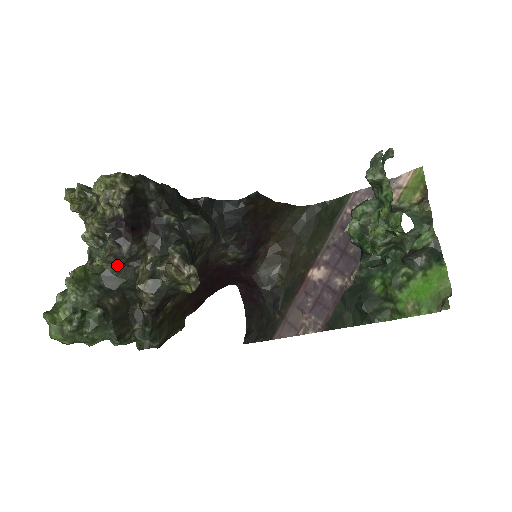
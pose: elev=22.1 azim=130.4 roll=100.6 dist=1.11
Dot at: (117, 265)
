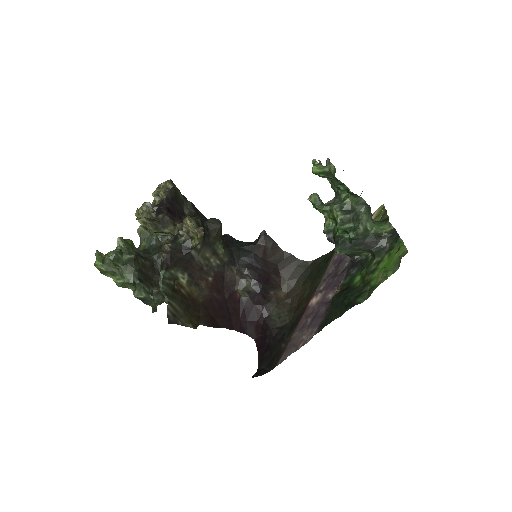
Dot at: (152, 221)
